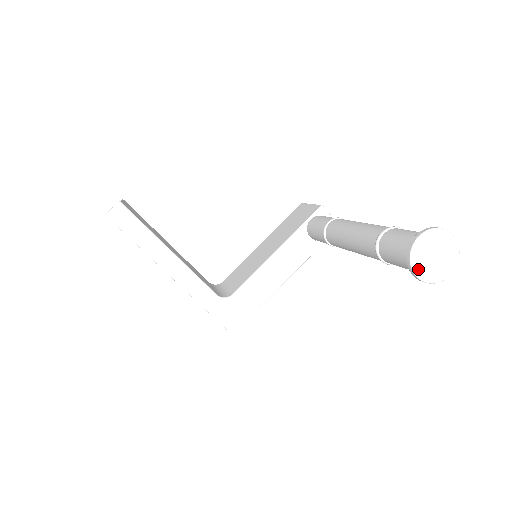
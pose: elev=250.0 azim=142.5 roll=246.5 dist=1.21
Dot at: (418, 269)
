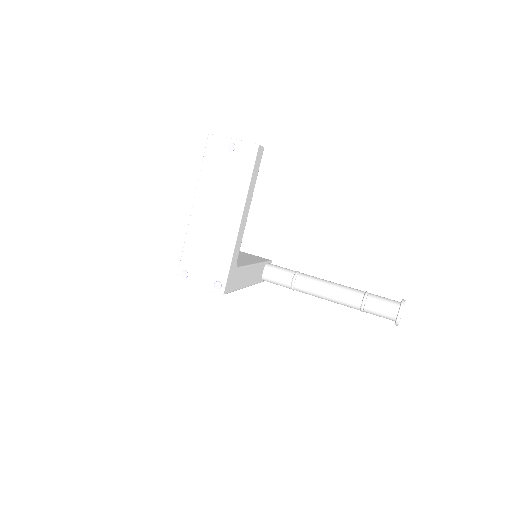
Dot at: occluded
